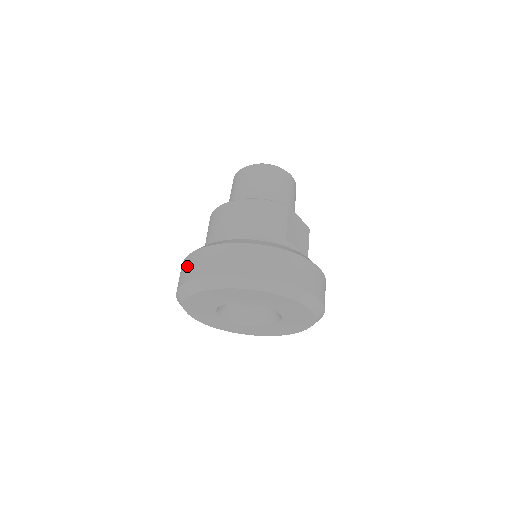
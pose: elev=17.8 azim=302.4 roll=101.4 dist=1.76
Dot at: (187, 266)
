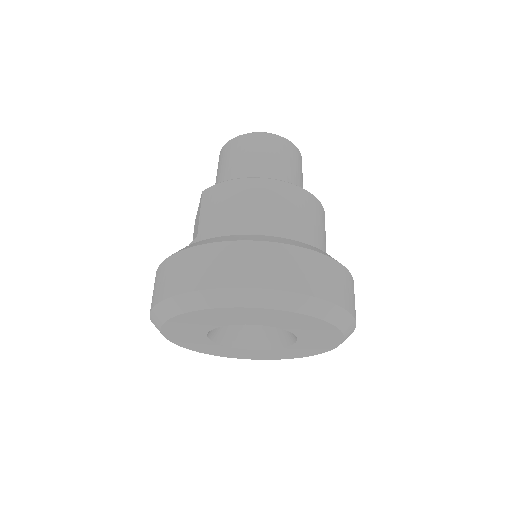
Dot at: (234, 260)
